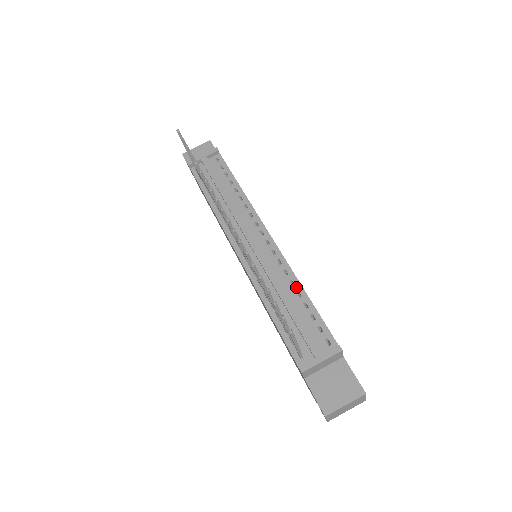
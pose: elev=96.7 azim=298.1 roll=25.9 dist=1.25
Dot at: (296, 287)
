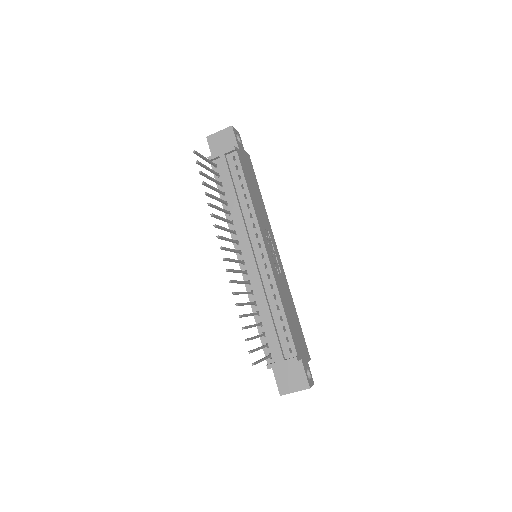
Dot at: (277, 301)
